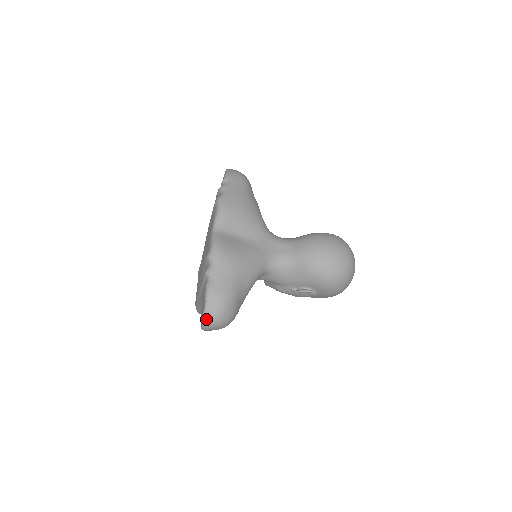
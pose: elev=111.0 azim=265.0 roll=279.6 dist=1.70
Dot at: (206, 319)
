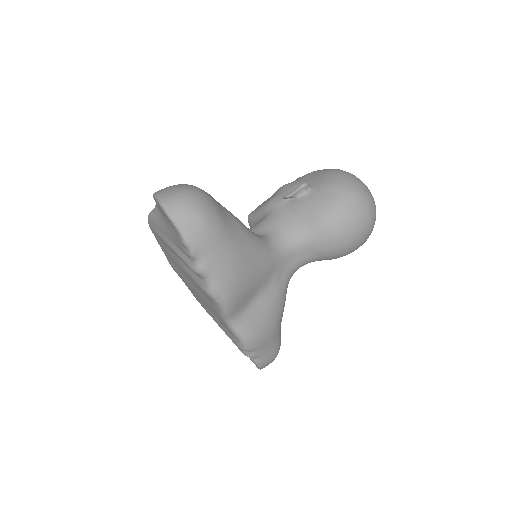
Dot at: occluded
